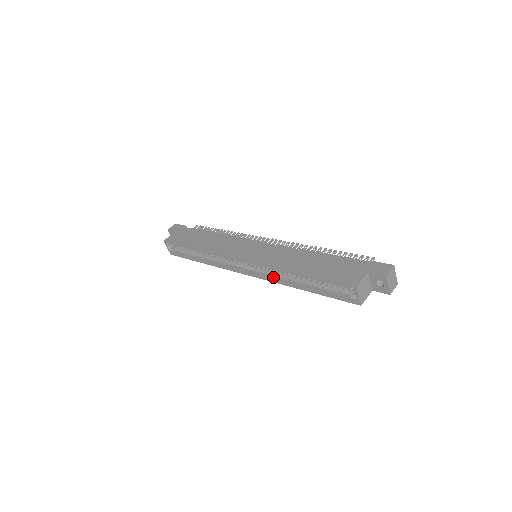
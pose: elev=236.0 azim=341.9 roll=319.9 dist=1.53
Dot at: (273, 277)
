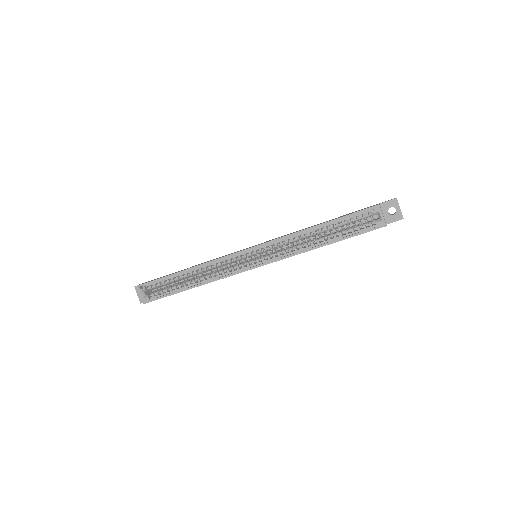
Dot at: (286, 253)
